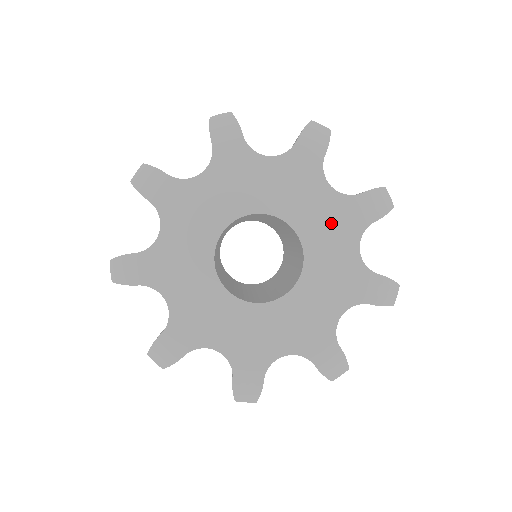
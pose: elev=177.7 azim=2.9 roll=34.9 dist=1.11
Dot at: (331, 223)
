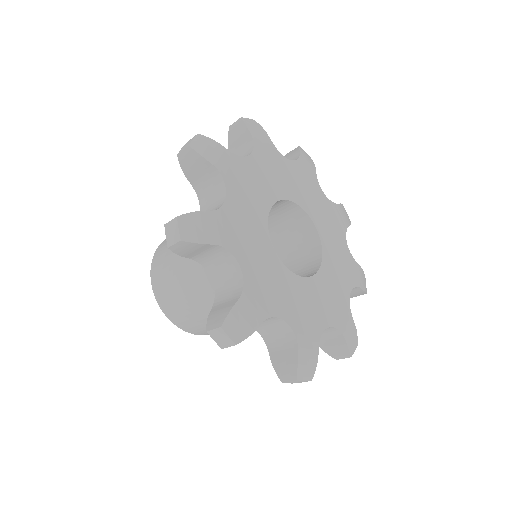
Dot at: (330, 220)
